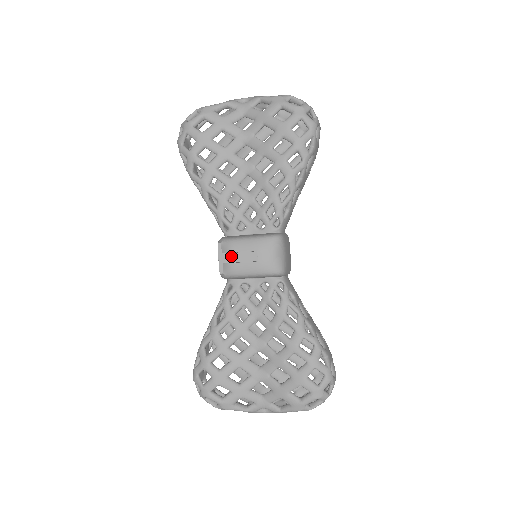
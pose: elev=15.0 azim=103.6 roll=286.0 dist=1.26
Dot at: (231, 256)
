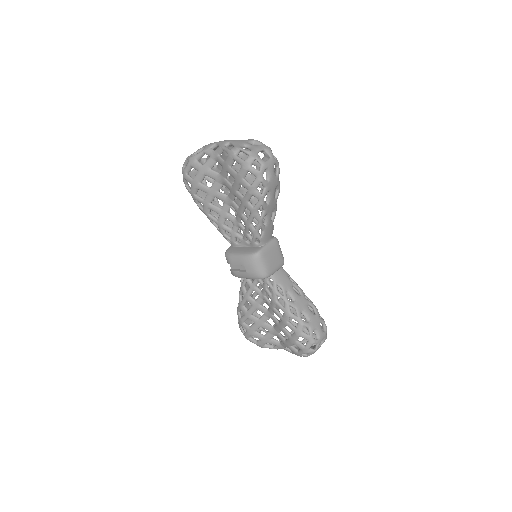
Dot at: occluded
